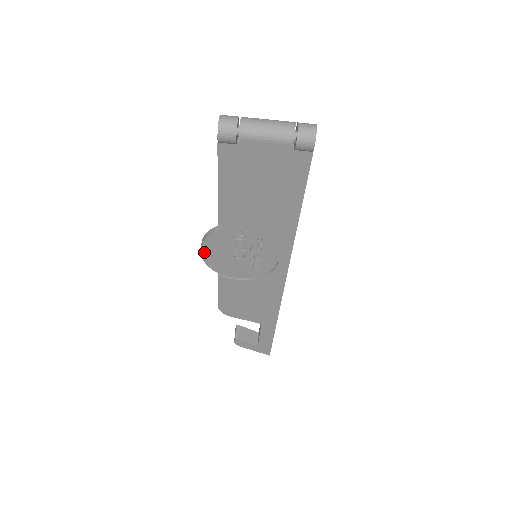
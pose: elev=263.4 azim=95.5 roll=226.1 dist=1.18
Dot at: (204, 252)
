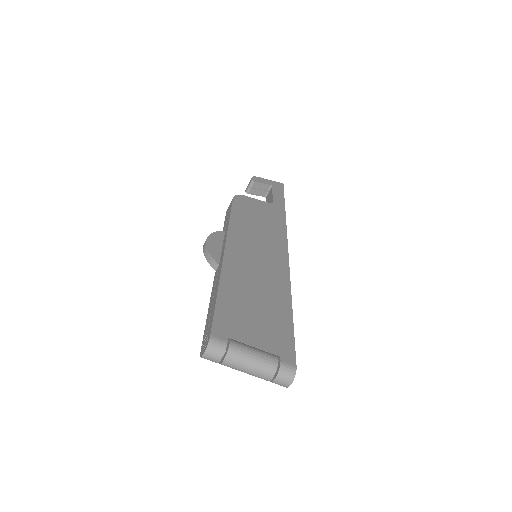
Dot at: occluded
